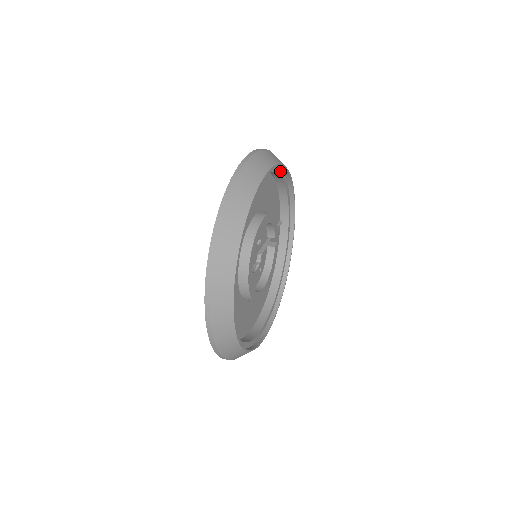
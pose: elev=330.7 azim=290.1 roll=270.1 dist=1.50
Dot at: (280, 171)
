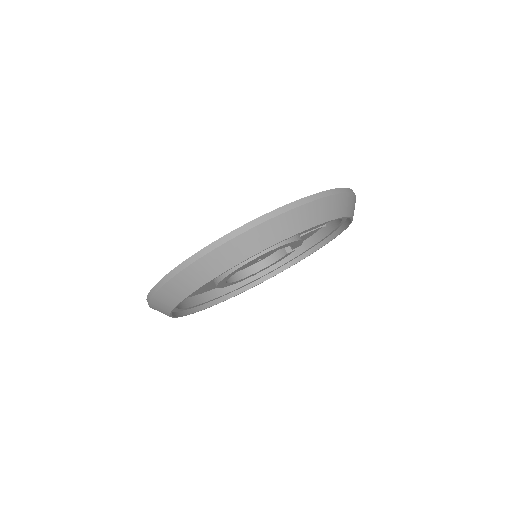
Dot at: occluded
